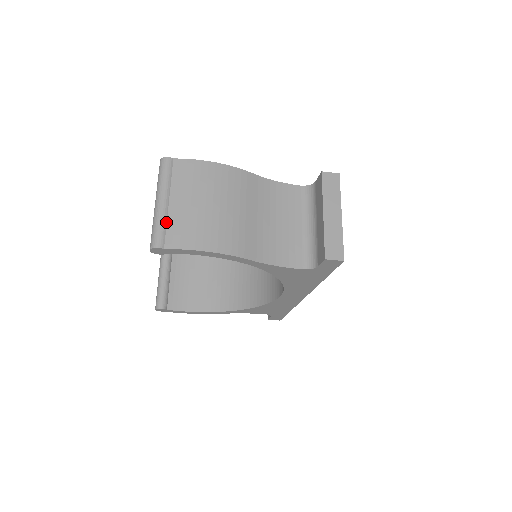
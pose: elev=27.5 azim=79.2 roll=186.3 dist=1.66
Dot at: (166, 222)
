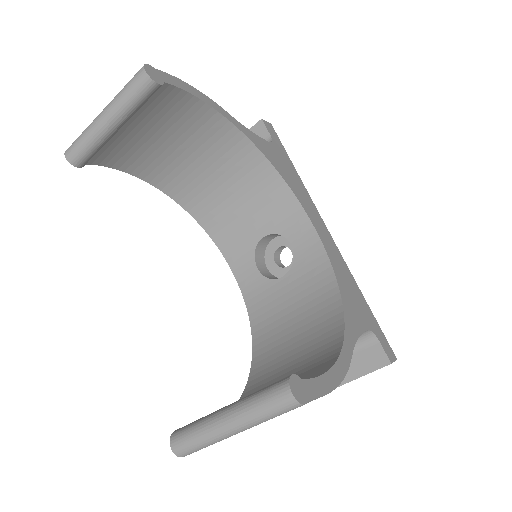
Dot at: occluded
